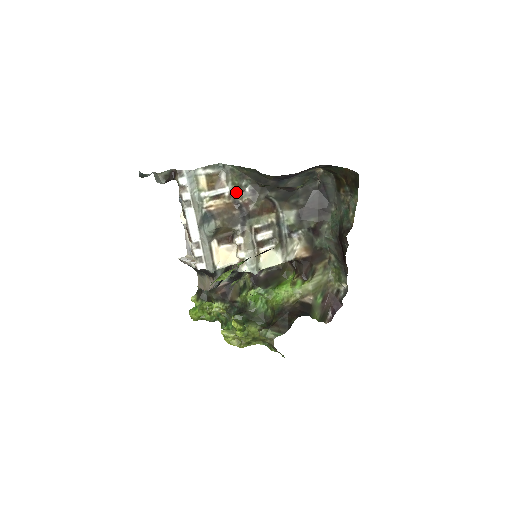
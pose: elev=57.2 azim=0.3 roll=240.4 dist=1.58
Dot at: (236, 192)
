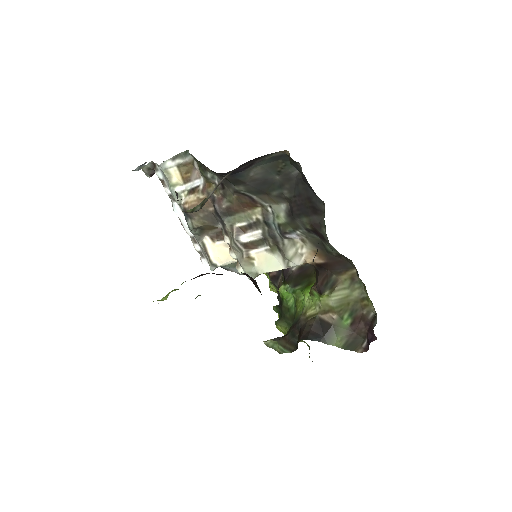
Dot at: (208, 184)
